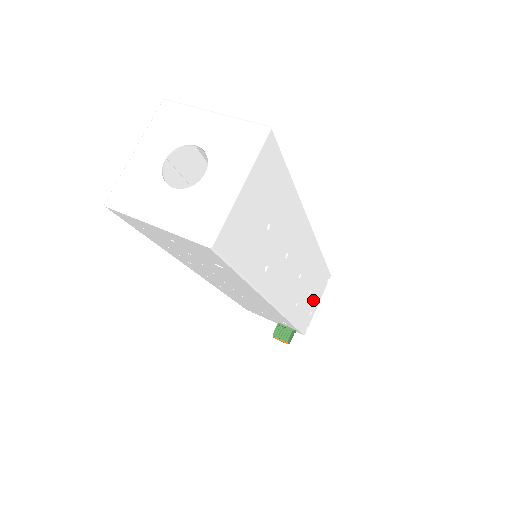
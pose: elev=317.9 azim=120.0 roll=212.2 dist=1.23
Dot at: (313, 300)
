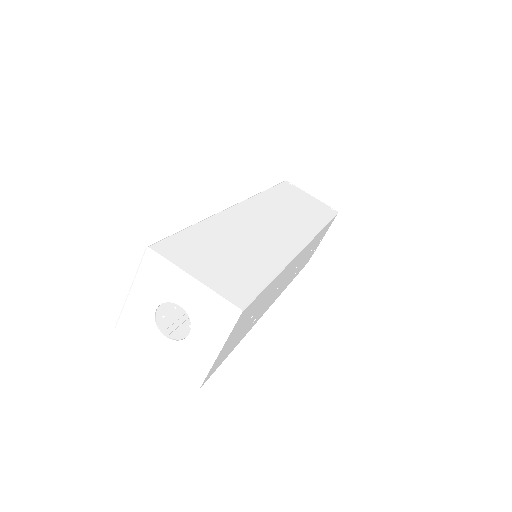
Dot at: occluded
